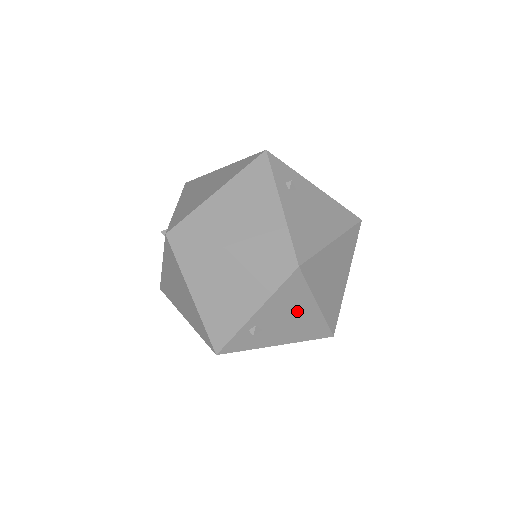
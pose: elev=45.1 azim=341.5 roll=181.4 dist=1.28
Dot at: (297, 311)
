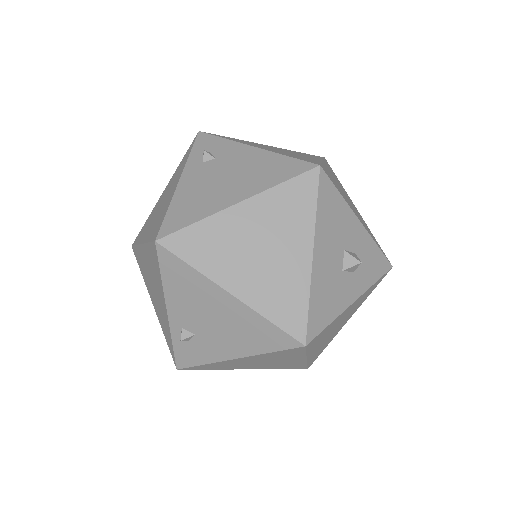
Dot at: (212, 305)
